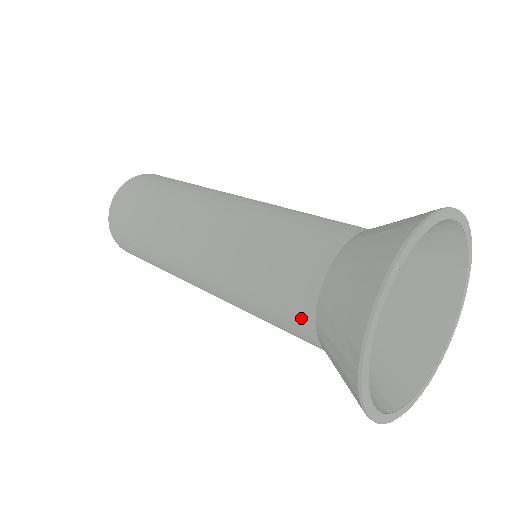
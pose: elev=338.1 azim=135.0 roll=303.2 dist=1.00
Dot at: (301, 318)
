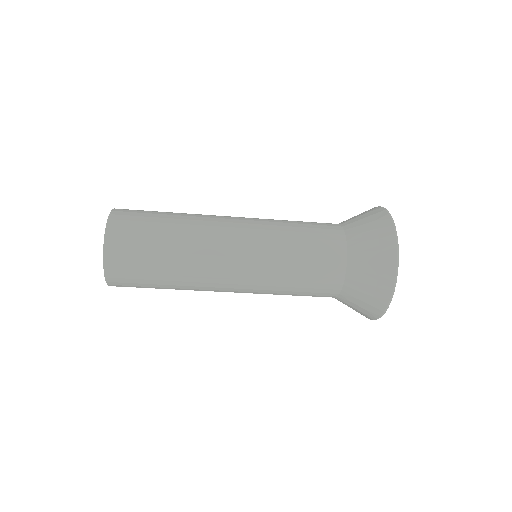
Dot at: (333, 227)
